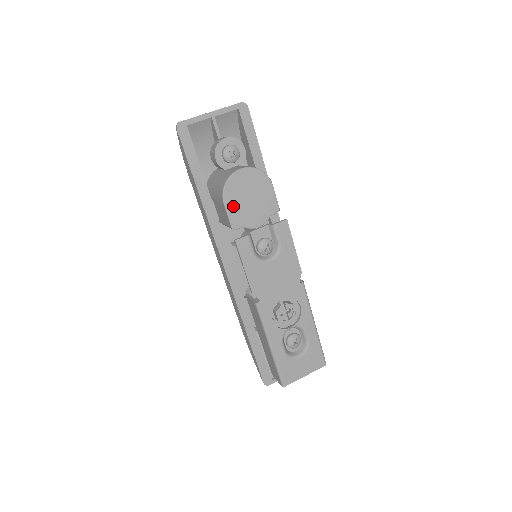
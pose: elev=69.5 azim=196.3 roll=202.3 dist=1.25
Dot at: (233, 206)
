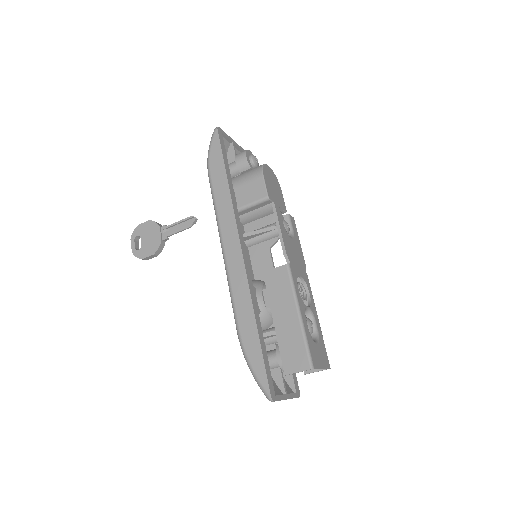
Dot at: (267, 183)
